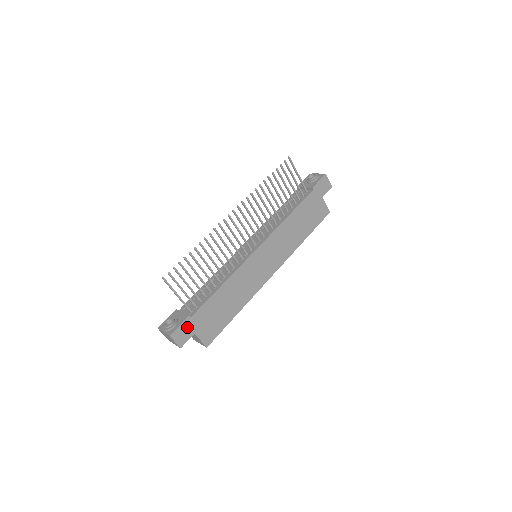
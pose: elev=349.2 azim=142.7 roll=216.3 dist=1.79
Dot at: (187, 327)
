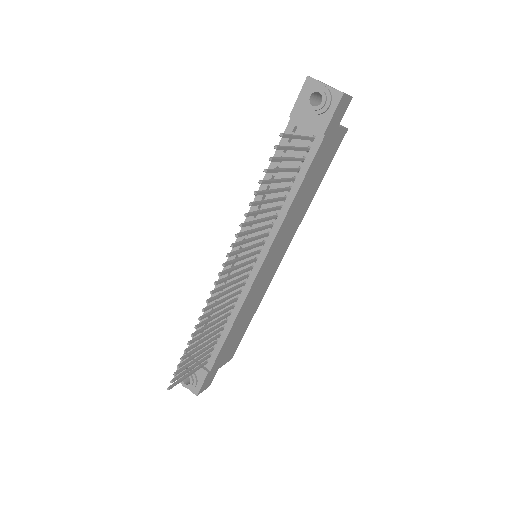
Dot at: (209, 376)
